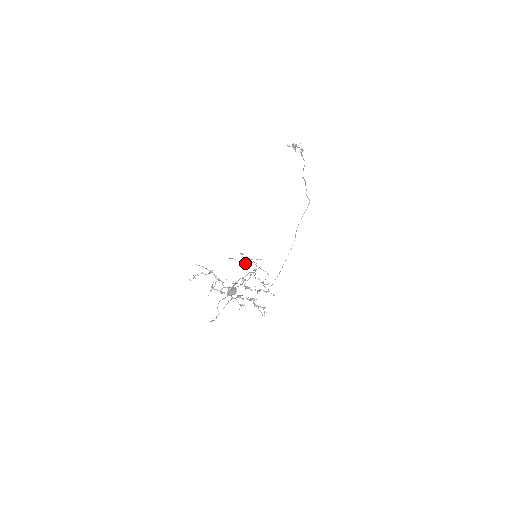
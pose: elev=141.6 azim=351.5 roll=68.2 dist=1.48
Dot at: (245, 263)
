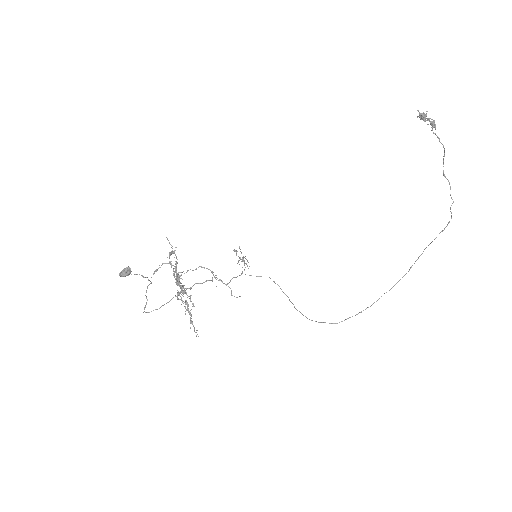
Dot at: occluded
